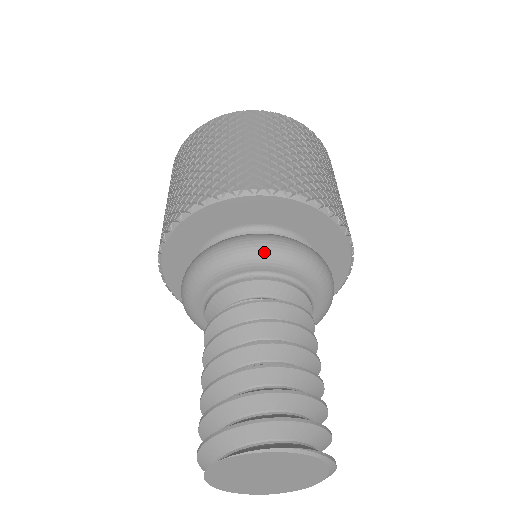
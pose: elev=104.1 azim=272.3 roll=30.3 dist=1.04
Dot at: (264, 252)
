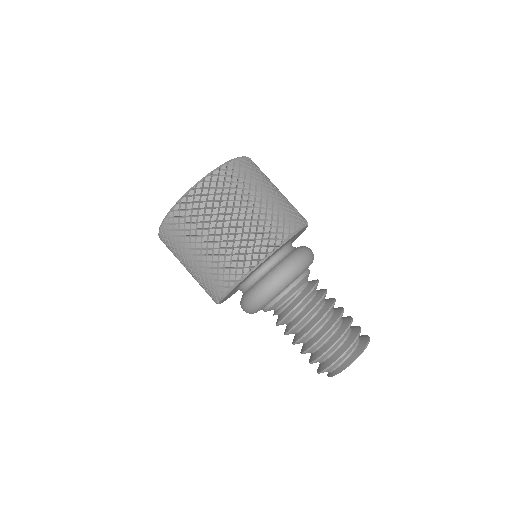
Dot at: (298, 272)
